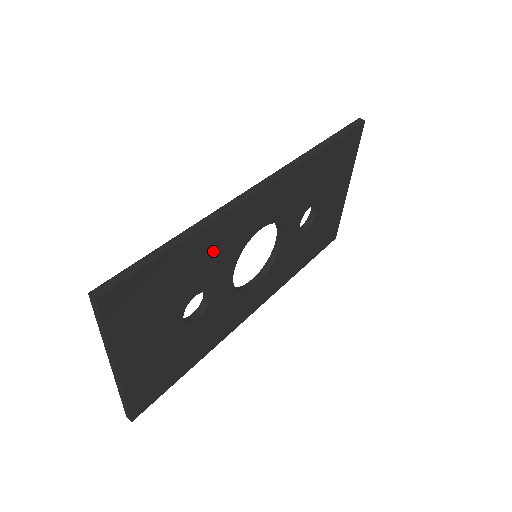
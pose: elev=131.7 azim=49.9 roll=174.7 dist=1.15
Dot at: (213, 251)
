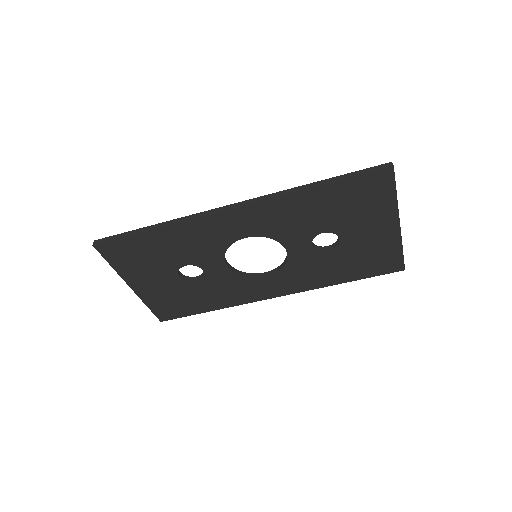
Dot at: (189, 242)
